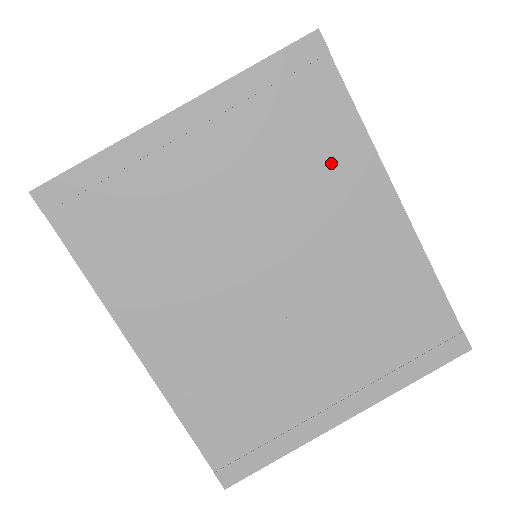
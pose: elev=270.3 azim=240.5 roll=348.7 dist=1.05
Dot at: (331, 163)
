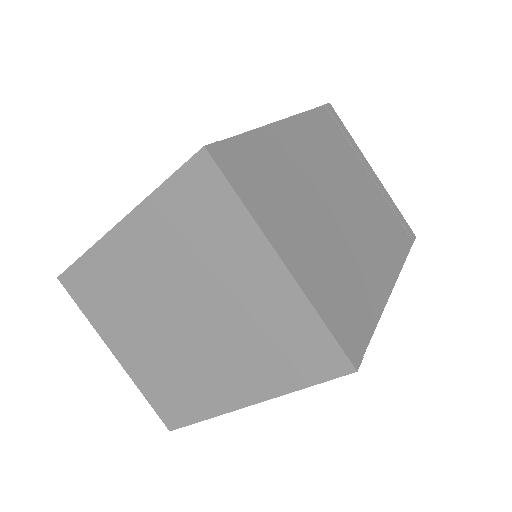
Dot at: occluded
